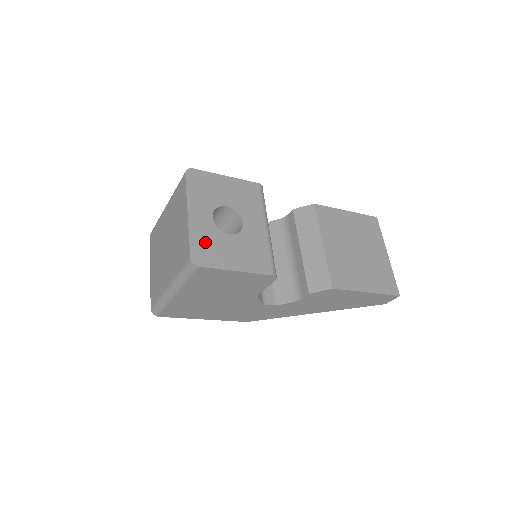
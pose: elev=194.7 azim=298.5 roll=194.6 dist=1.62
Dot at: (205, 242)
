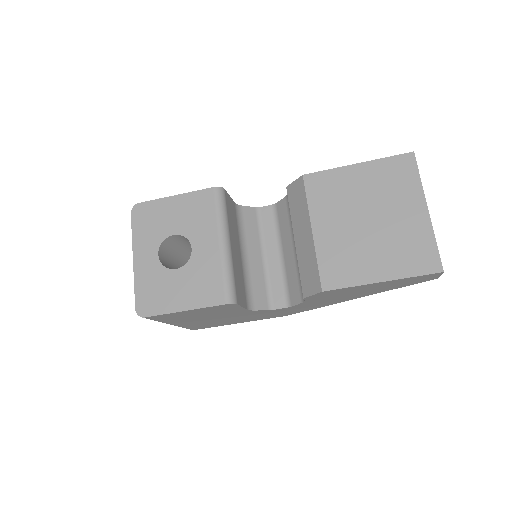
Dot at: (150, 287)
